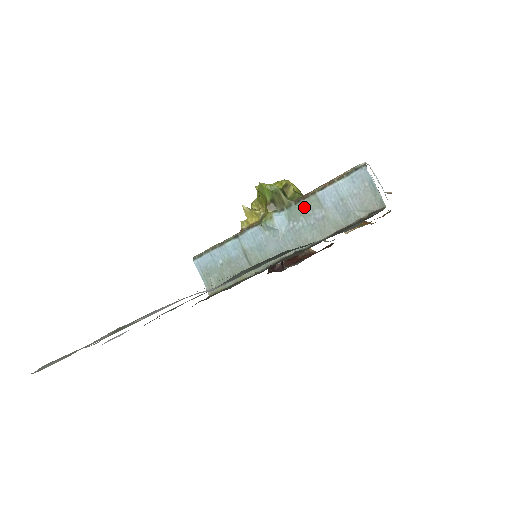
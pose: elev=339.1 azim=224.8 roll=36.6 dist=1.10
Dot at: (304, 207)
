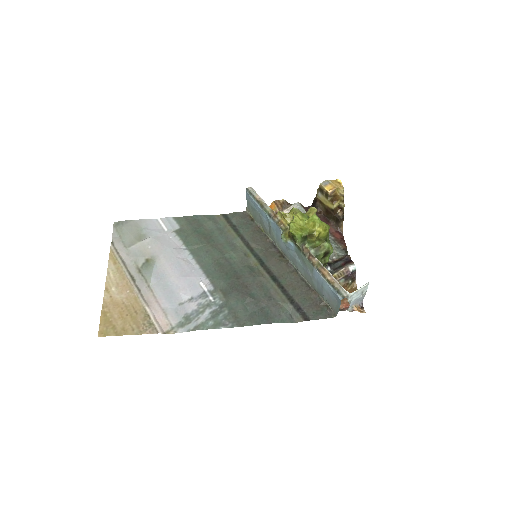
Dot at: (305, 261)
